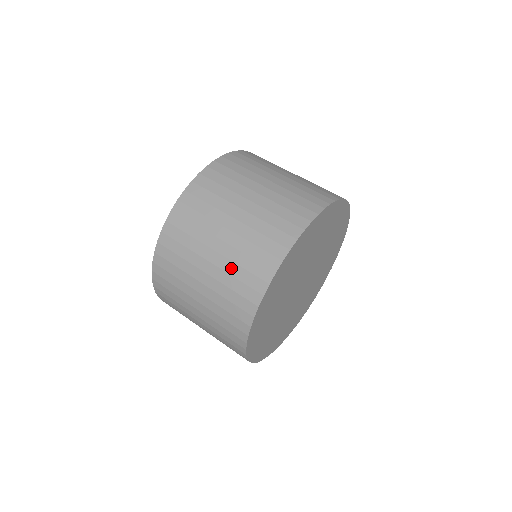
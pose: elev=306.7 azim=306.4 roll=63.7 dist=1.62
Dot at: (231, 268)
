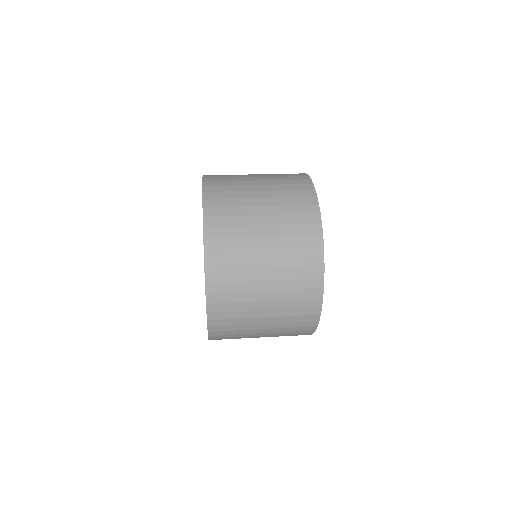
Dot at: (282, 201)
